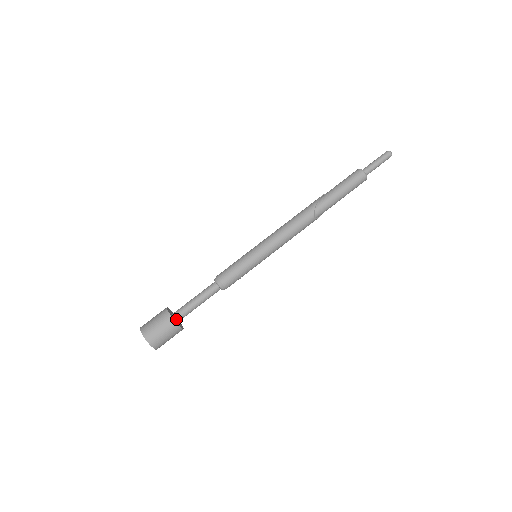
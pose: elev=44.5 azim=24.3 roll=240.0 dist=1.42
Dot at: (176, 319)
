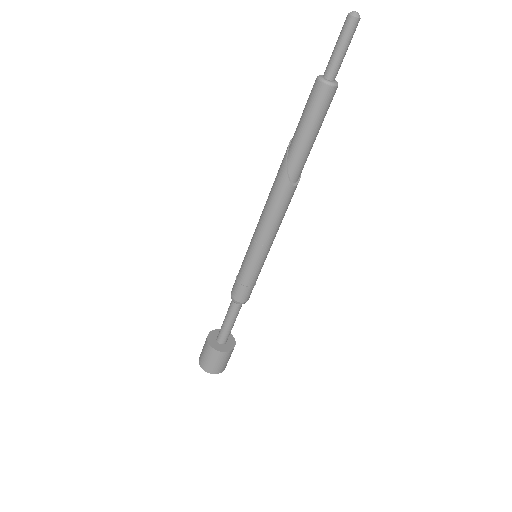
Dot at: (223, 344)
